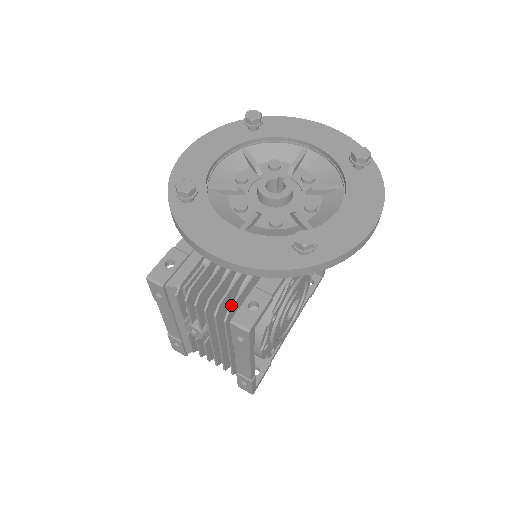
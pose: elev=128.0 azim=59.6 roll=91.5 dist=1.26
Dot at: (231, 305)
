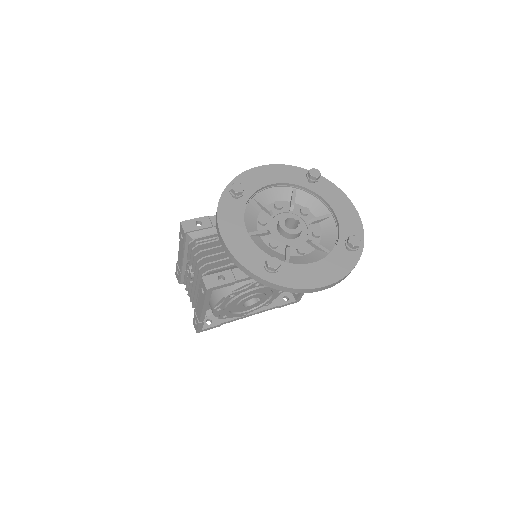
Dot at: (211, 269)
